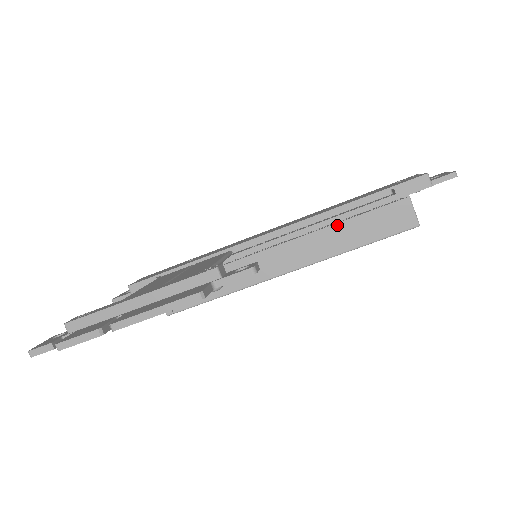
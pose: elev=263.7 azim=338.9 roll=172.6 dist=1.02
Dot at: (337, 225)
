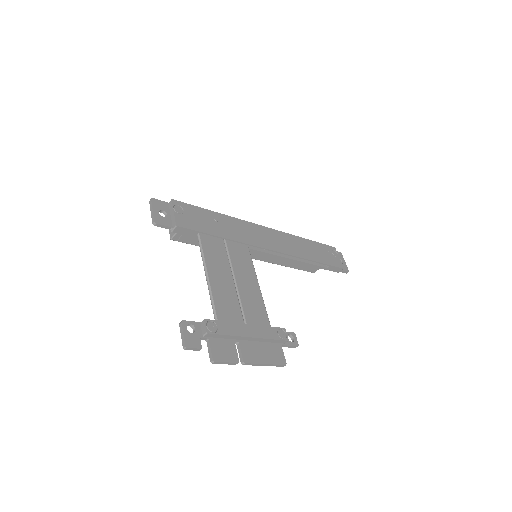
Dot at: occluded
